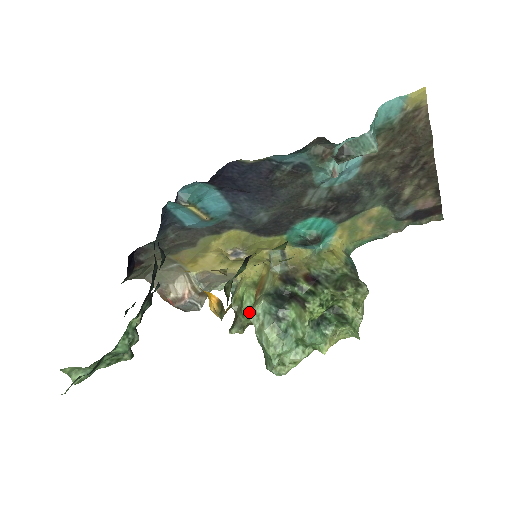
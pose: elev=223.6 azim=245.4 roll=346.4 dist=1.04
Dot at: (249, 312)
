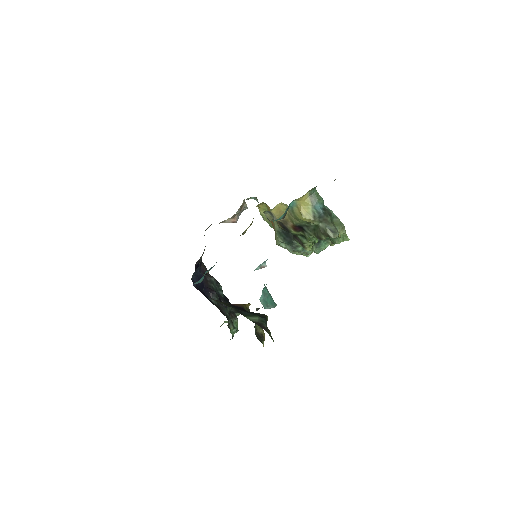
Dot at: (276, 244)
